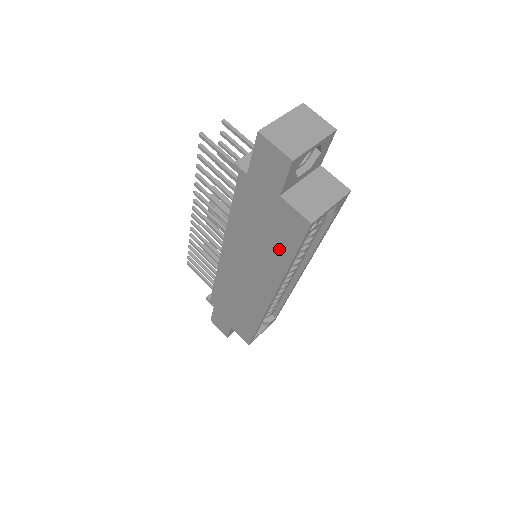
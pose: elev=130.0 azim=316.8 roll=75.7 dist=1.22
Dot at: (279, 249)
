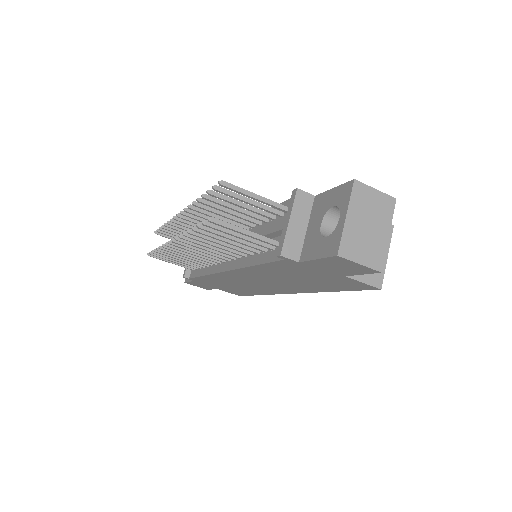
Dot at: (321, 286)
